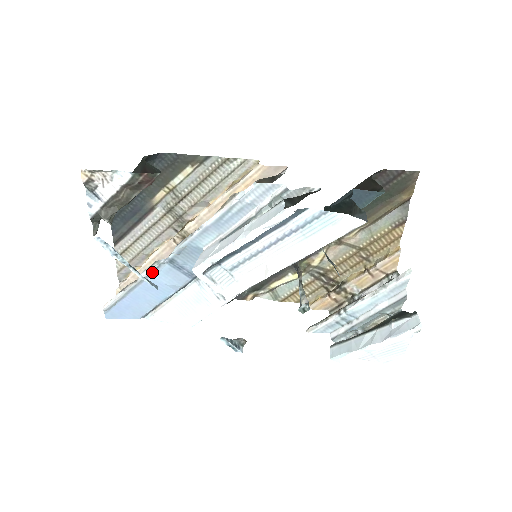
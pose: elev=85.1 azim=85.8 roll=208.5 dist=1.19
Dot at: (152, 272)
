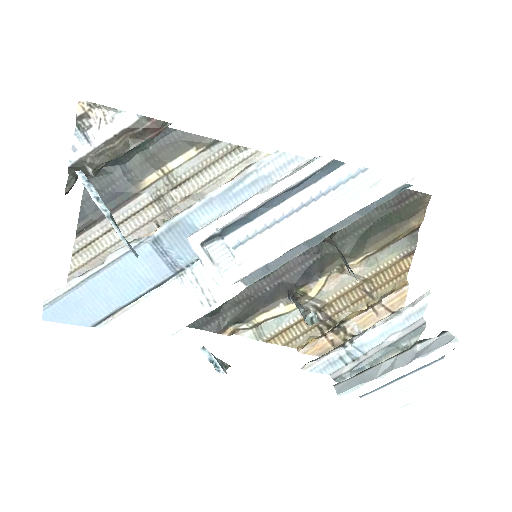
Dot at: (127, 252)
